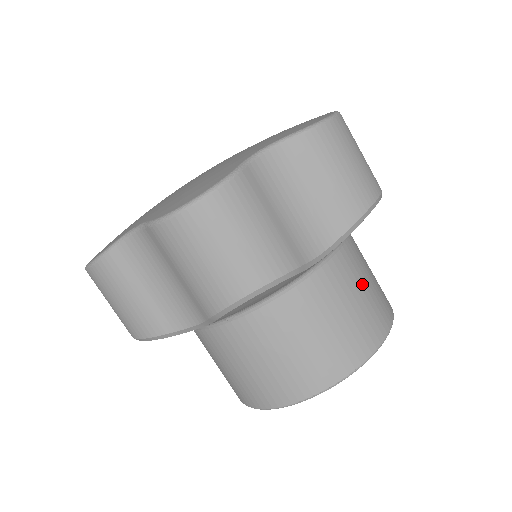
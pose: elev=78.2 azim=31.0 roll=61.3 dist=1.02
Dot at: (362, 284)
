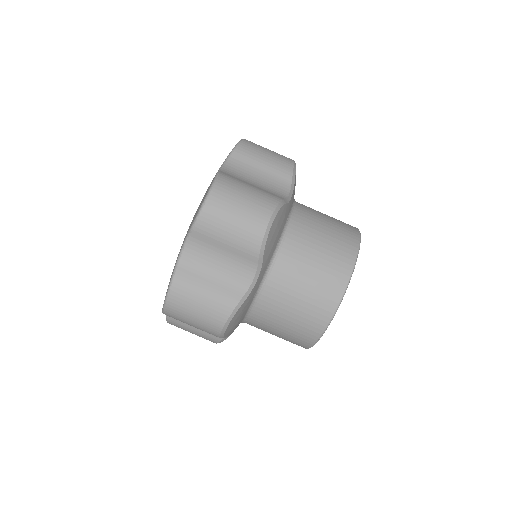
Dot at: (310, 262)
